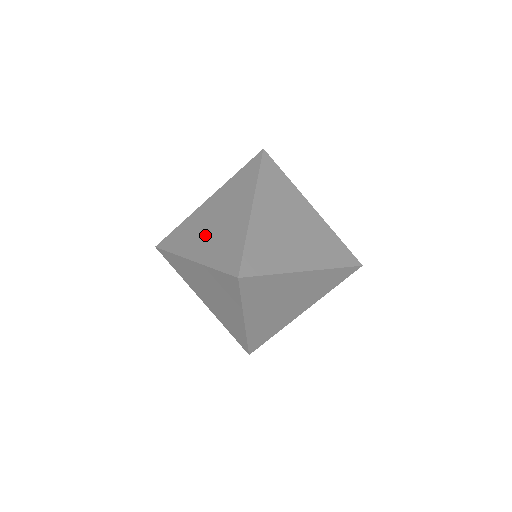
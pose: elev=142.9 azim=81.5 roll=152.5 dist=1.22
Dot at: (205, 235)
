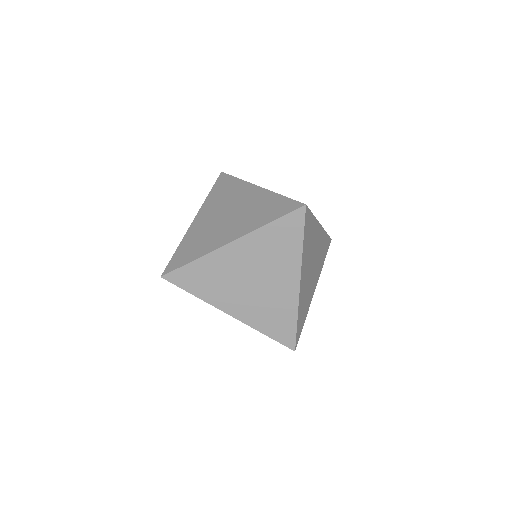
Dot at: (226, 225)
